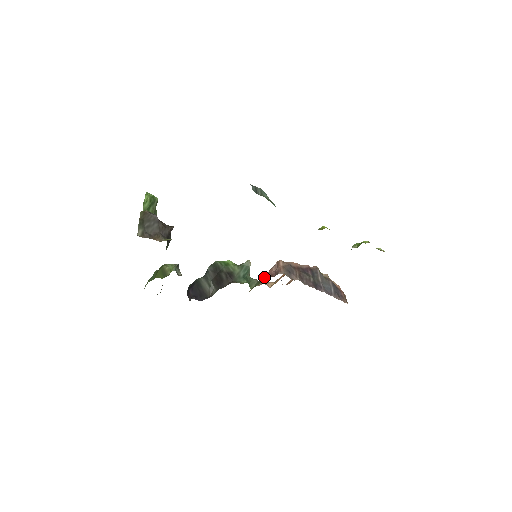
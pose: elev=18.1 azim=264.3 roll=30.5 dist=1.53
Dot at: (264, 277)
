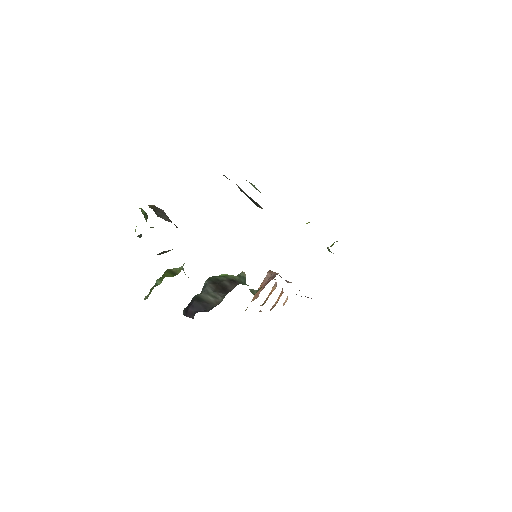
Dot at: (257, 292)
